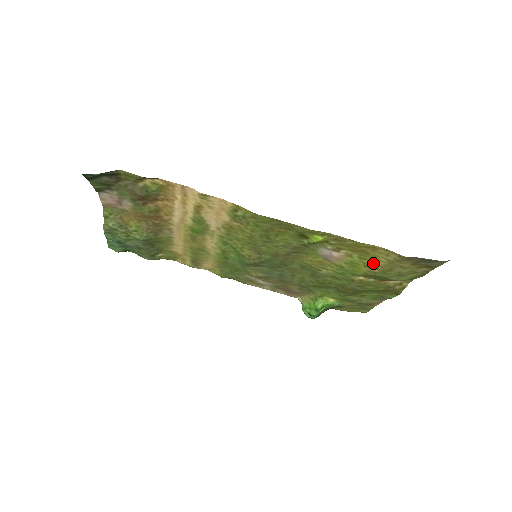
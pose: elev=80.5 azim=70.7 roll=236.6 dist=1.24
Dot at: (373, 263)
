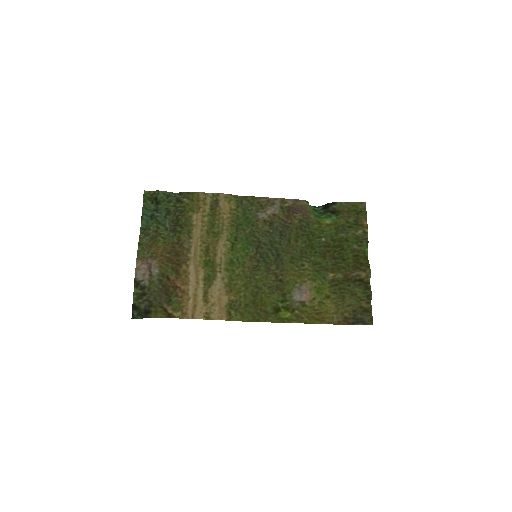
Dot at: (329, 303)
